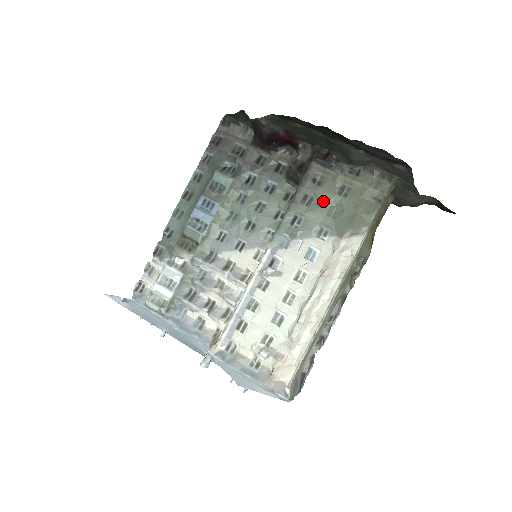
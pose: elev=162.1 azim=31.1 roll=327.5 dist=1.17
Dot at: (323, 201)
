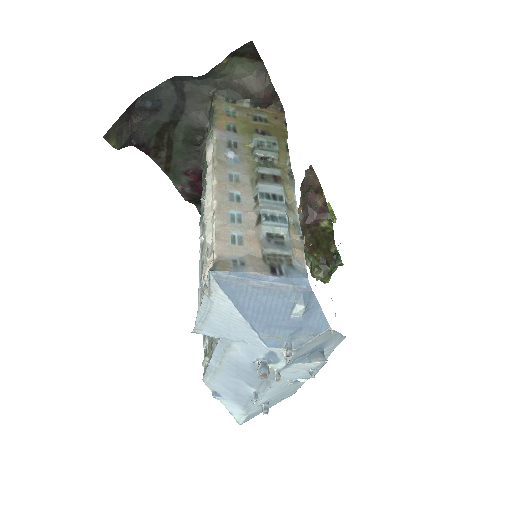
Dot at: (206, 163)
